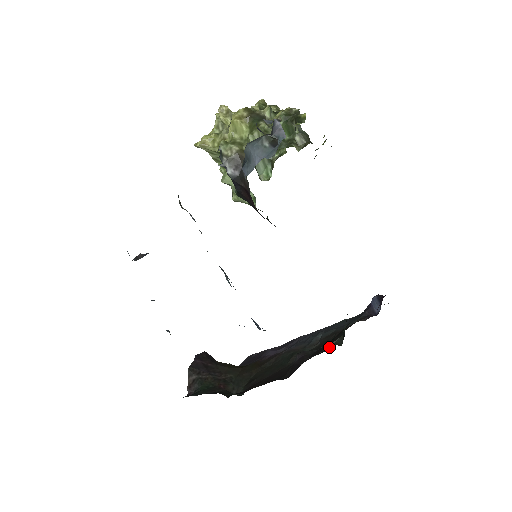
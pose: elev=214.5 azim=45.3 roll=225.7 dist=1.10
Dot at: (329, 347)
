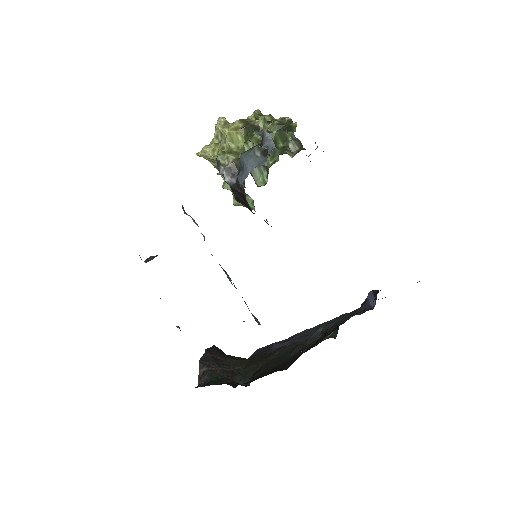
Dot at: (322, 340)
